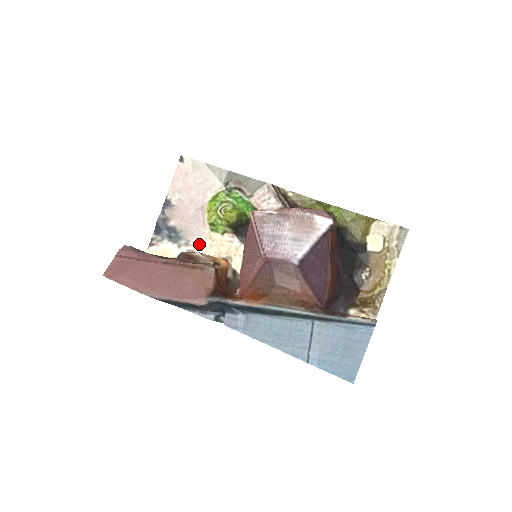
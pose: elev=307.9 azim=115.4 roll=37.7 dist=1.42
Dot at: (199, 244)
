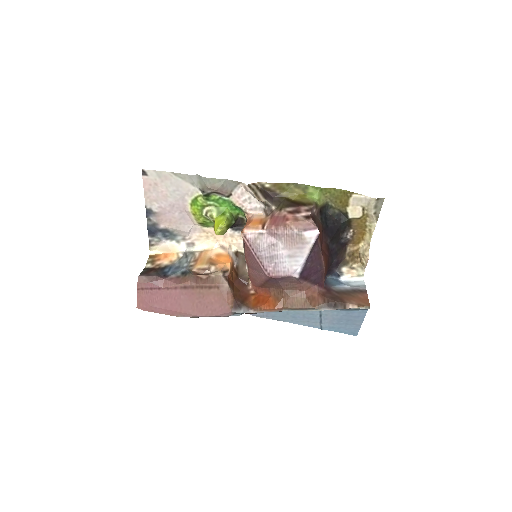
Dot at: (195, 237)
